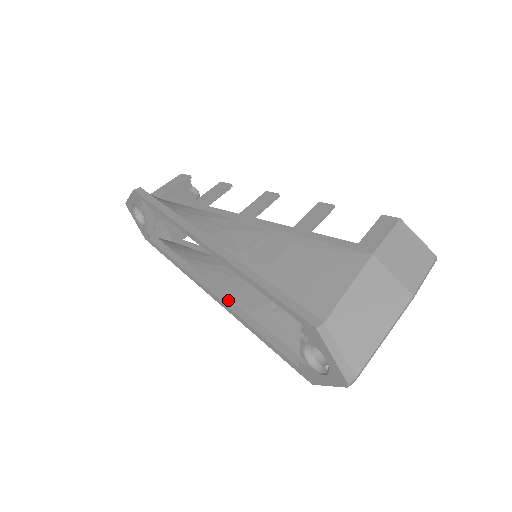
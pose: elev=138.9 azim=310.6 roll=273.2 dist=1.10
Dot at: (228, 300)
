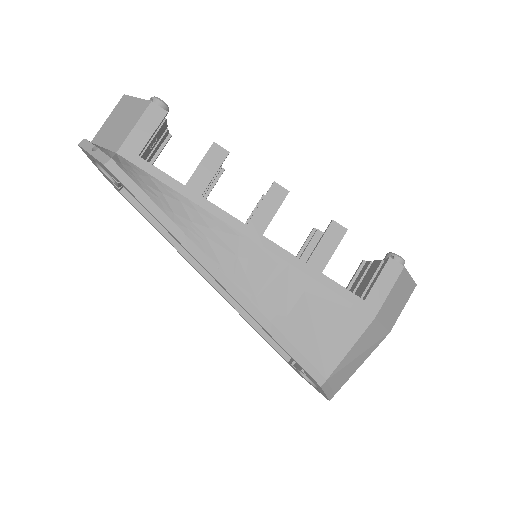
Dot at: (224, 290)
